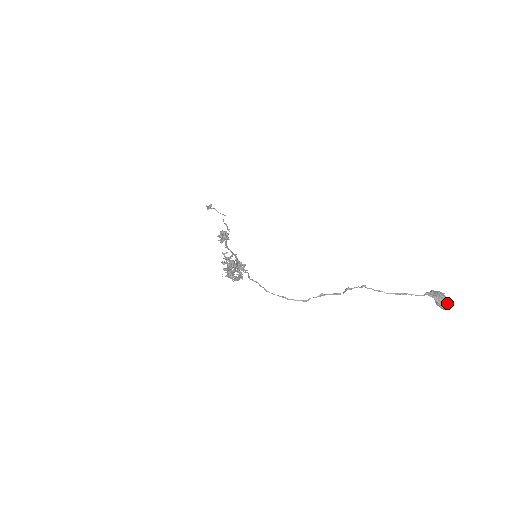
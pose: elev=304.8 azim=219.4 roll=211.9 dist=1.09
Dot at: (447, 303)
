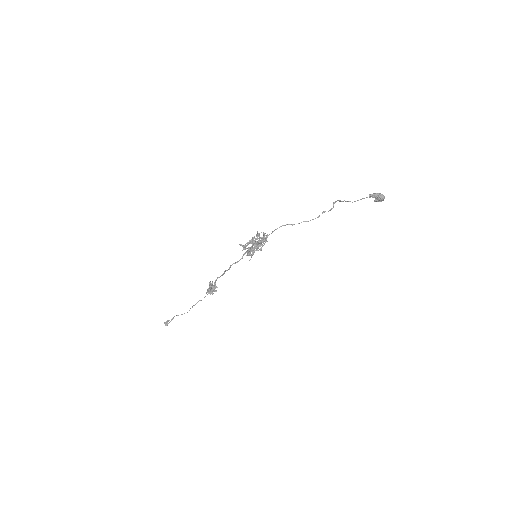
Dot at: (382, 194)
